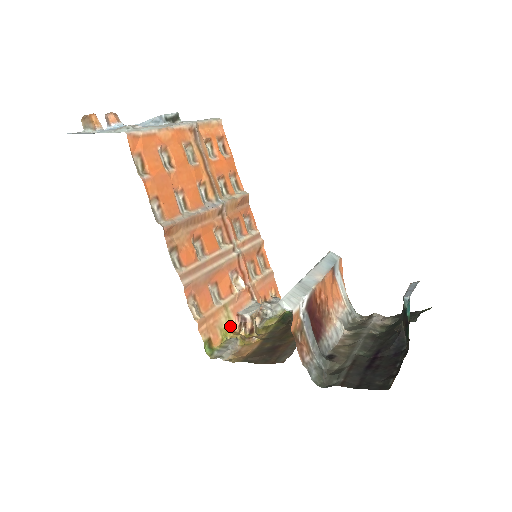
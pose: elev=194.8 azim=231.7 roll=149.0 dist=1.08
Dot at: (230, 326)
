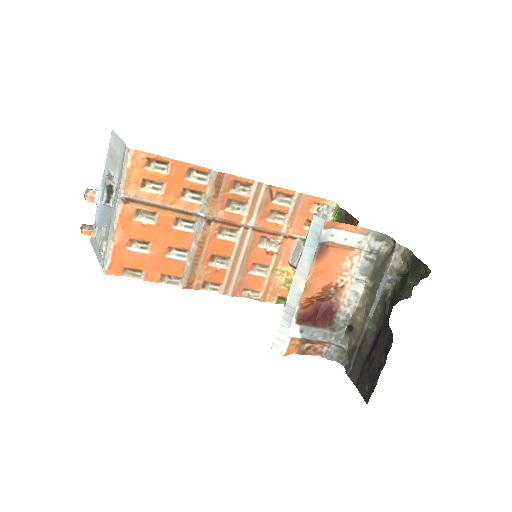
Dot at: (289, 275)
